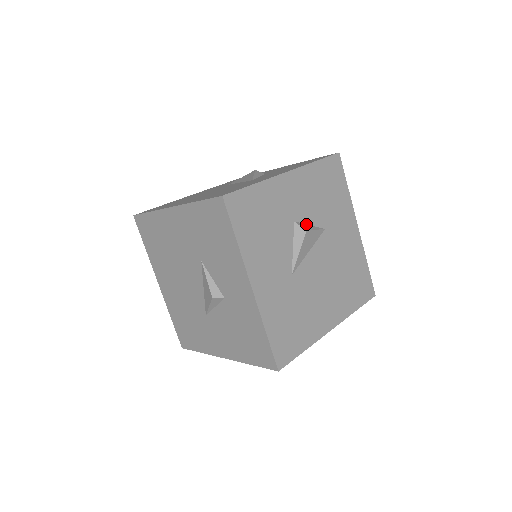
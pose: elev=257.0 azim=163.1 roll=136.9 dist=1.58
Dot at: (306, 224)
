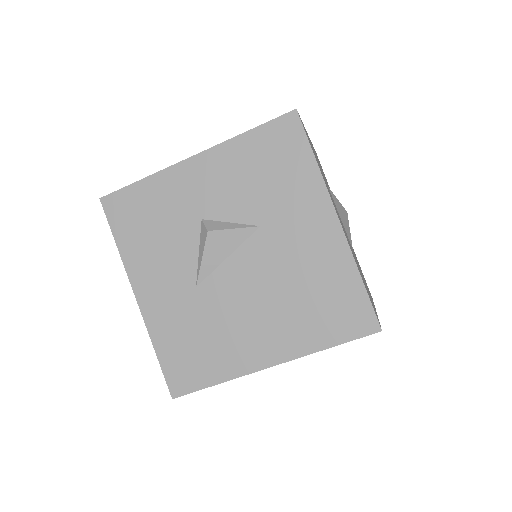
Dot at: (223, 221)
